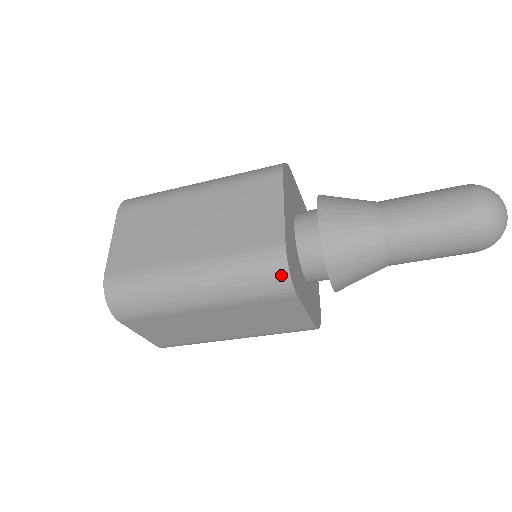
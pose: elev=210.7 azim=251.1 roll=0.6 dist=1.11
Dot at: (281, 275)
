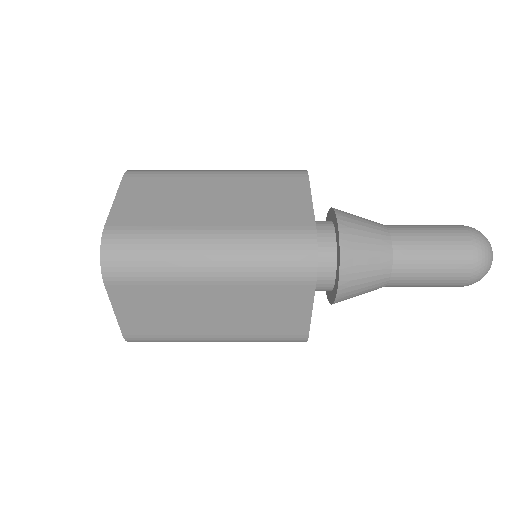
Dot at: (308, 257)
